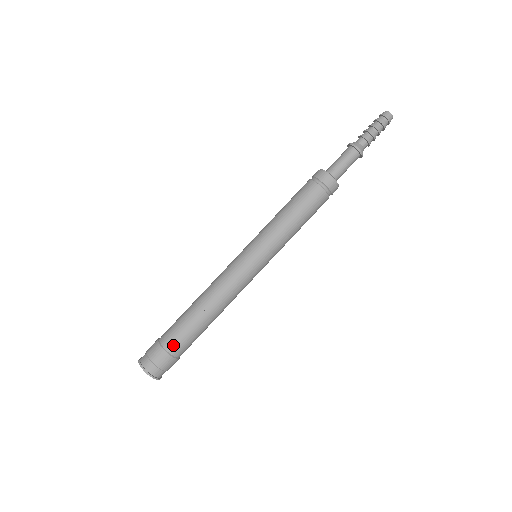
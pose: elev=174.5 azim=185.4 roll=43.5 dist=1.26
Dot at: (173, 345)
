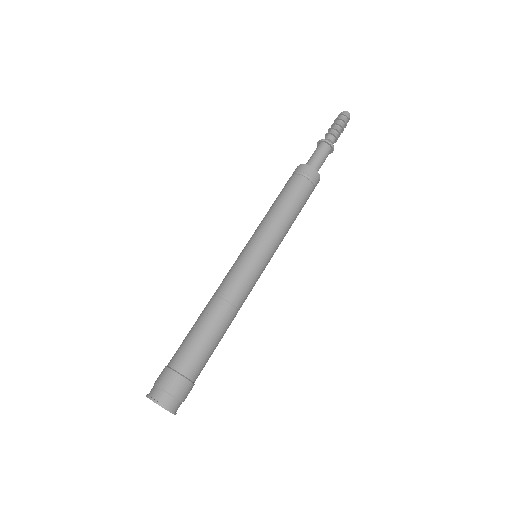
Dot at: (175, 358)
